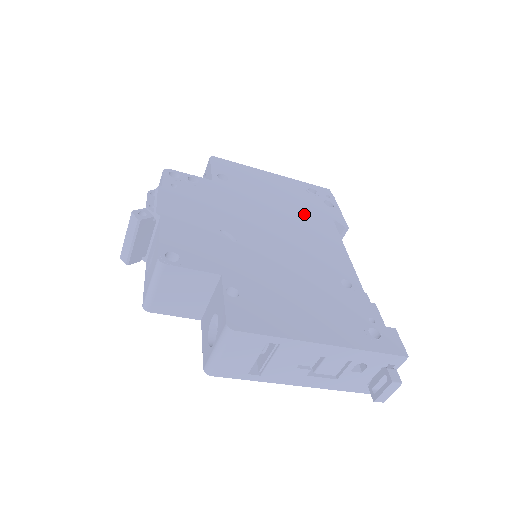
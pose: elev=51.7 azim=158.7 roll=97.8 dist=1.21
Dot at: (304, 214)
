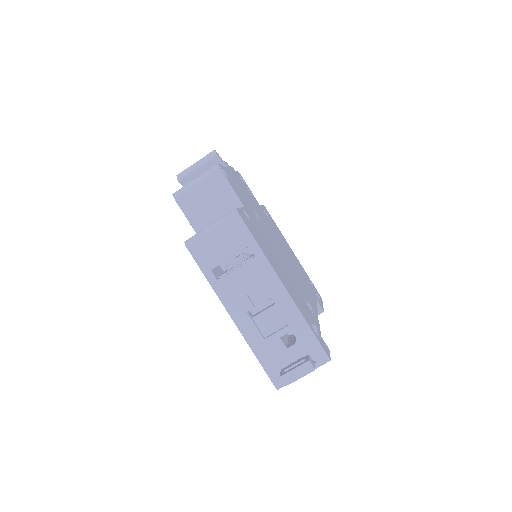
Dot at: (301, 274)
